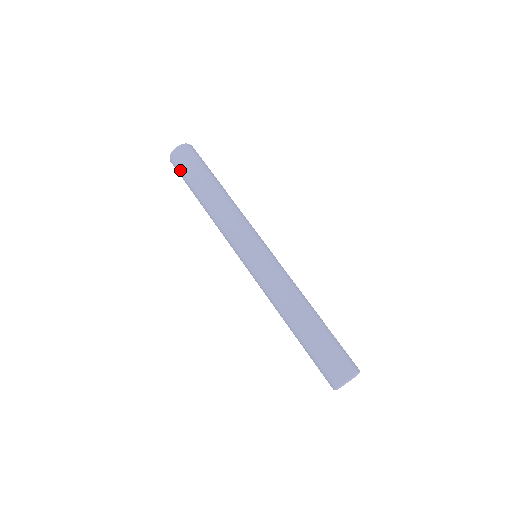
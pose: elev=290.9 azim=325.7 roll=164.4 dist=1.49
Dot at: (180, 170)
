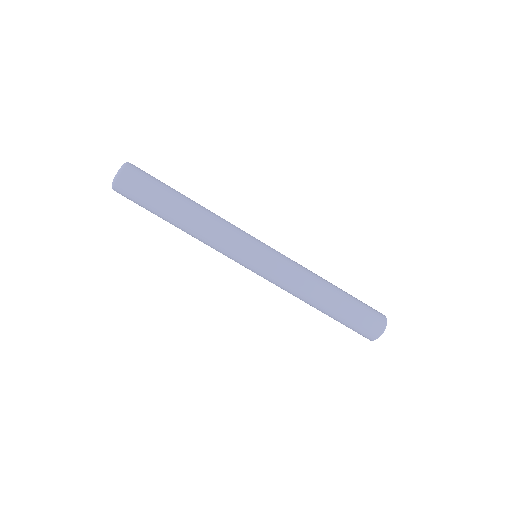
Dot at: (133, 201)
